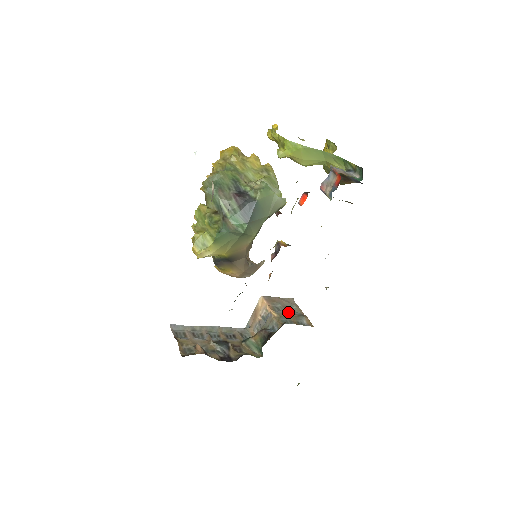
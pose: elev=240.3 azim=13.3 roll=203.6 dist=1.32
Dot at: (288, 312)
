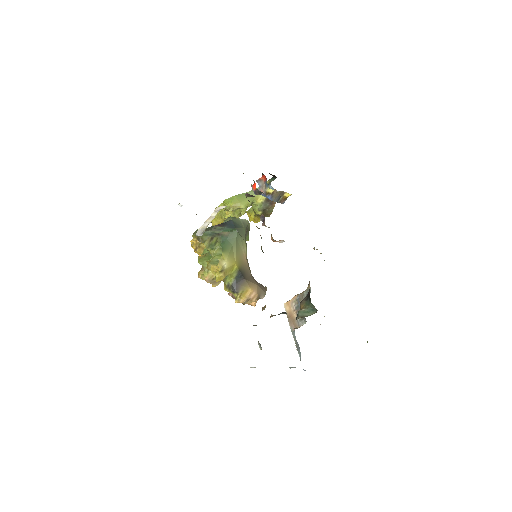
Dot at: occluded
